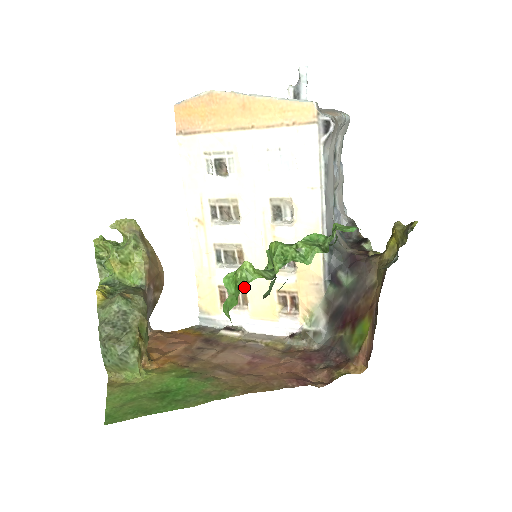
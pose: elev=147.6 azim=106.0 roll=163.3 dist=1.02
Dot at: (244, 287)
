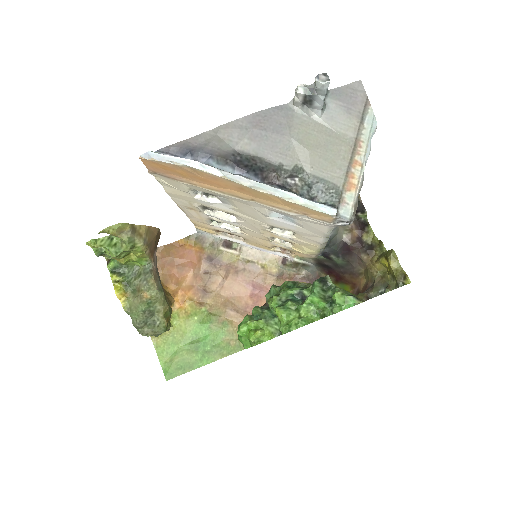
Dot at: (241, 236)
